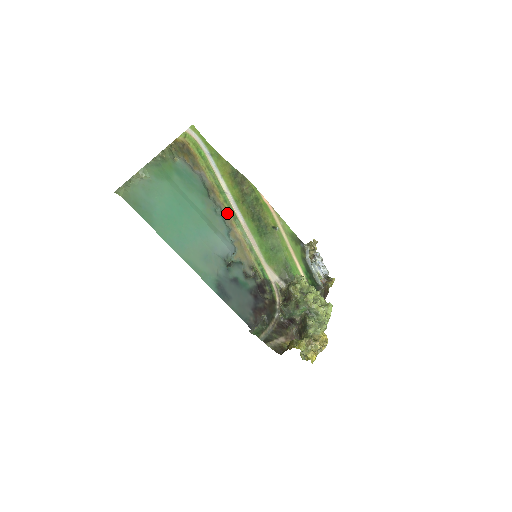
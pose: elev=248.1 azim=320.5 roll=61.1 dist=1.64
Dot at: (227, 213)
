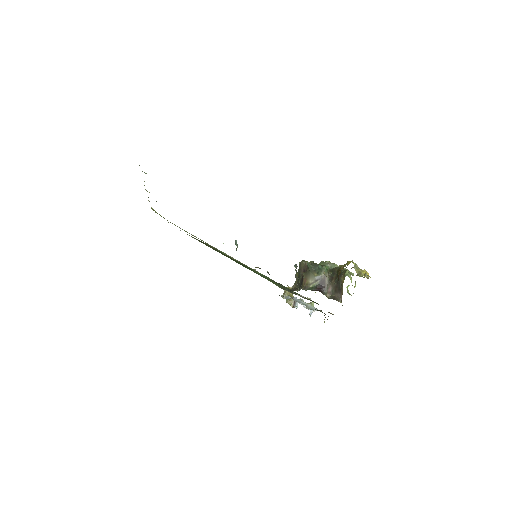
Dot at: occluded
